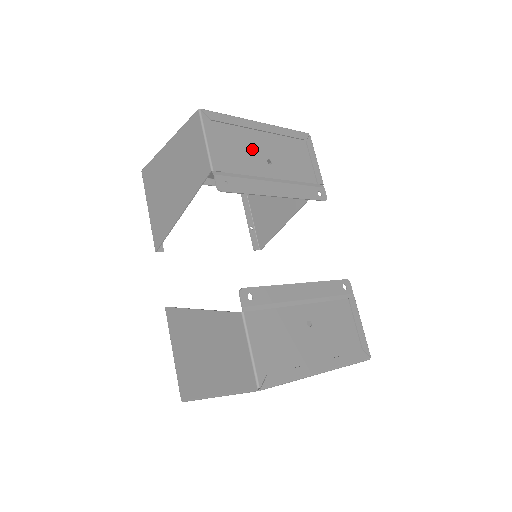
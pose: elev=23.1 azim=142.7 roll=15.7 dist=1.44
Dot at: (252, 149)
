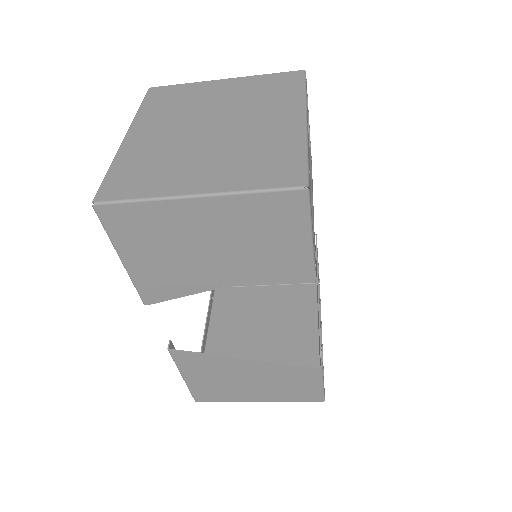
Dot at: occluded
